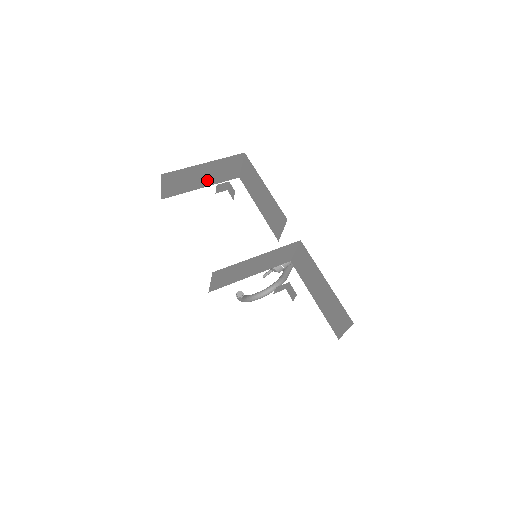
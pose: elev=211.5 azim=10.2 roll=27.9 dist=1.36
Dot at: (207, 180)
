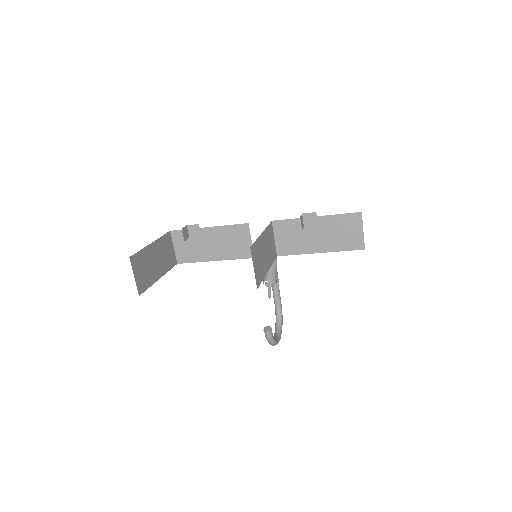
Dot at: (159, 268)
